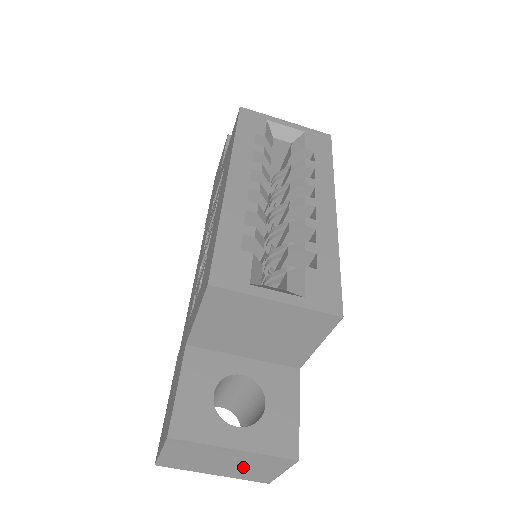
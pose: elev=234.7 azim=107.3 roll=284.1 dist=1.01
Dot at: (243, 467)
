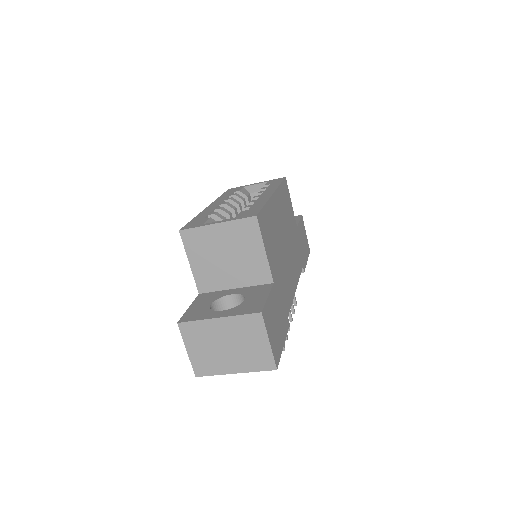
Dot at: (242, 347)
